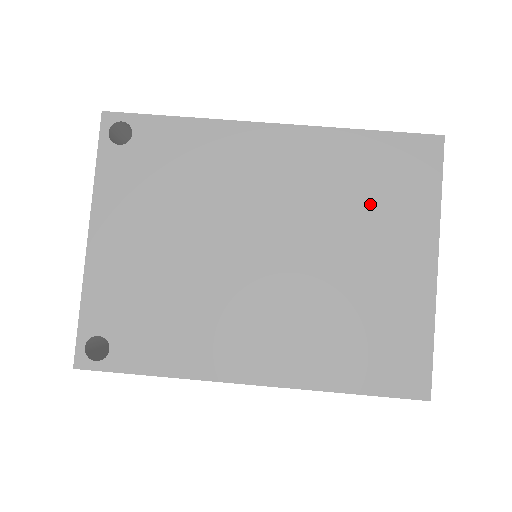
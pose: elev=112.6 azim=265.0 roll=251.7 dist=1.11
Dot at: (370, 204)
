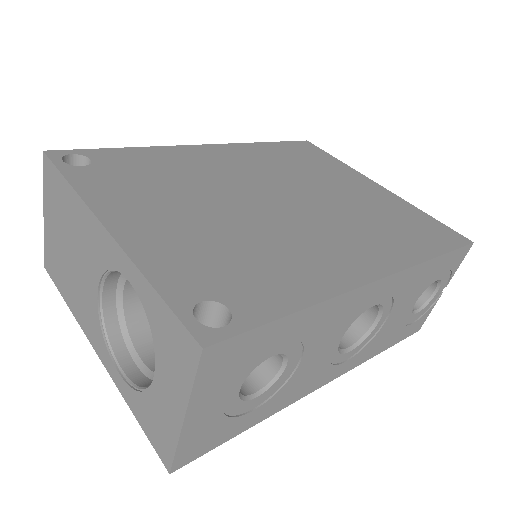
Dot at: (310, 168)
